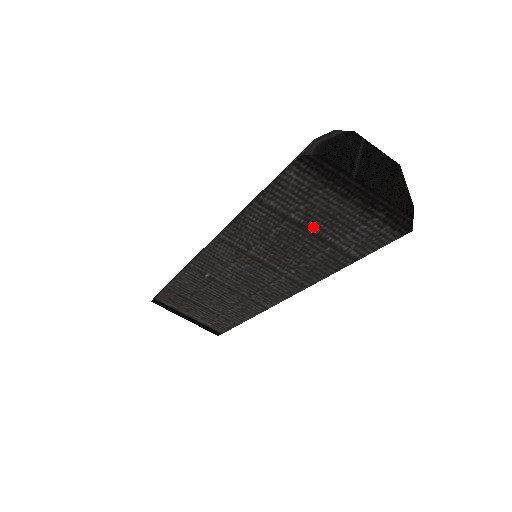
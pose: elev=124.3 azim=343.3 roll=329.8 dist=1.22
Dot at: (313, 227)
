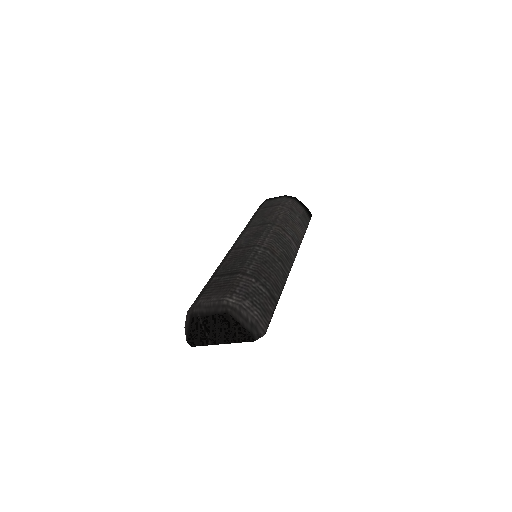
Dot at: occluded
